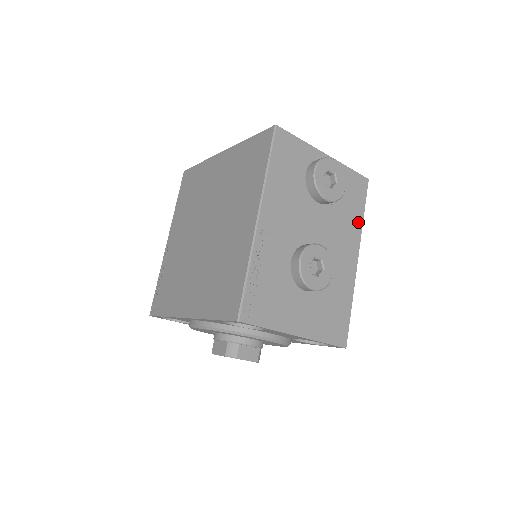
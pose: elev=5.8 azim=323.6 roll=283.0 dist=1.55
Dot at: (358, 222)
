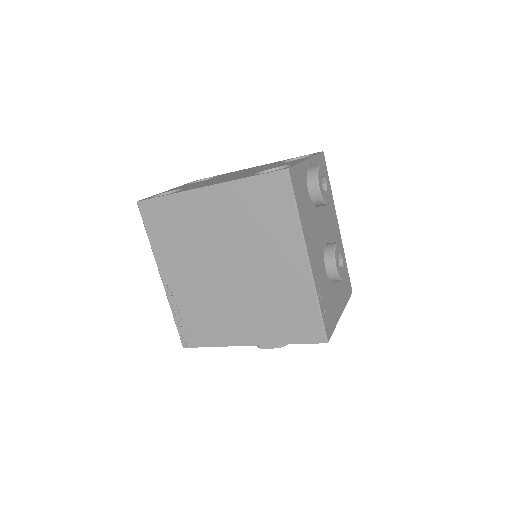
Dot at: (331, 195)
